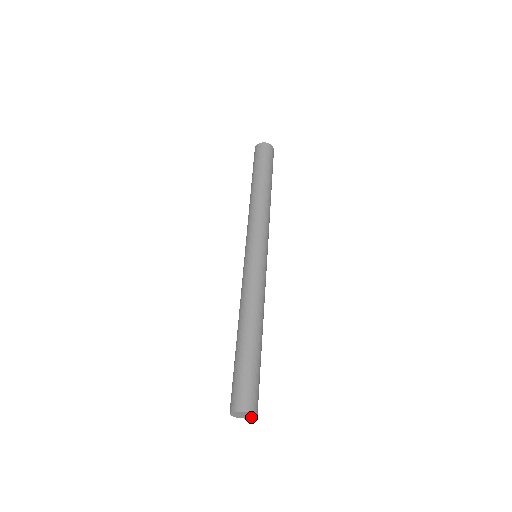
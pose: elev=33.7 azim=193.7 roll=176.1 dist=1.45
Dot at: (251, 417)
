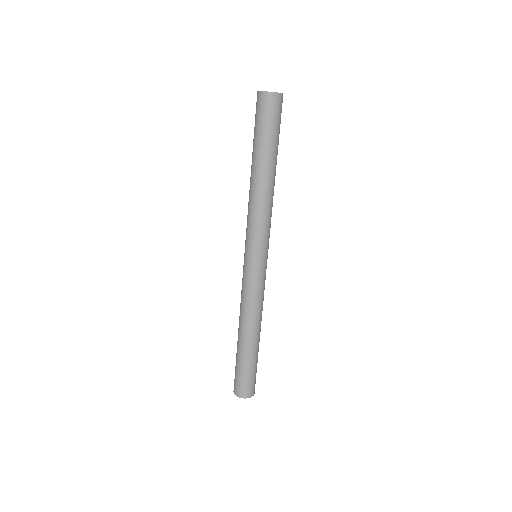
Dot at: occluded
